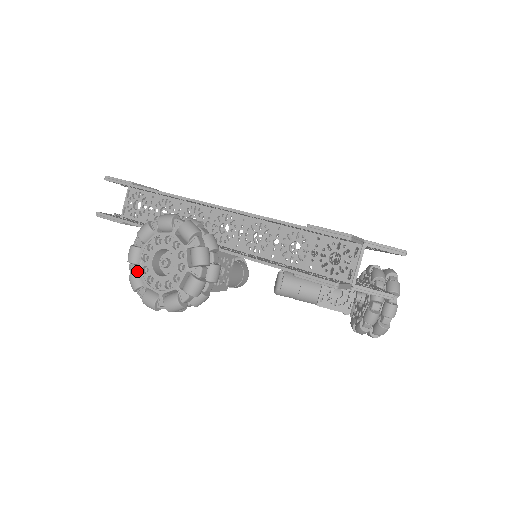
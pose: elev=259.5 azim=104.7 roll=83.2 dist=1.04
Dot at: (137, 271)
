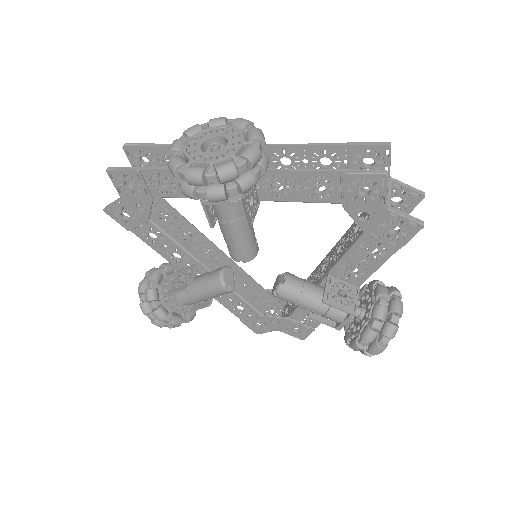
Dot at: (180, 156)
